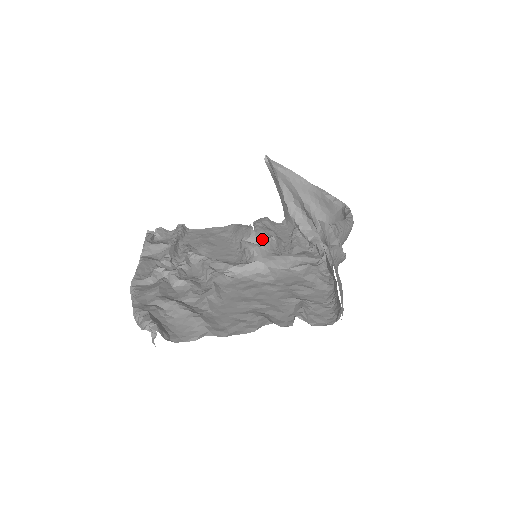
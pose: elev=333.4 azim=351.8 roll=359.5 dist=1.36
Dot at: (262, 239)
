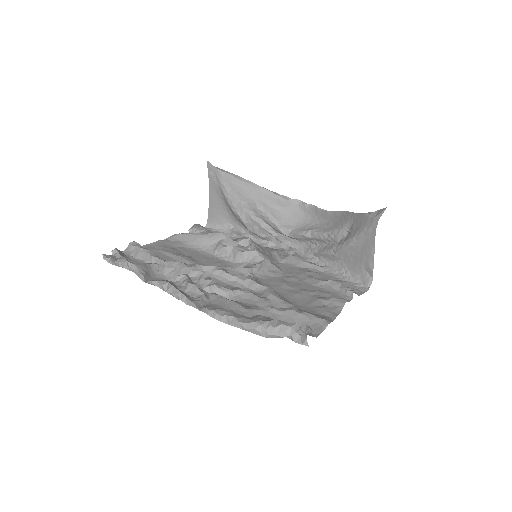
Dot at: occluded
